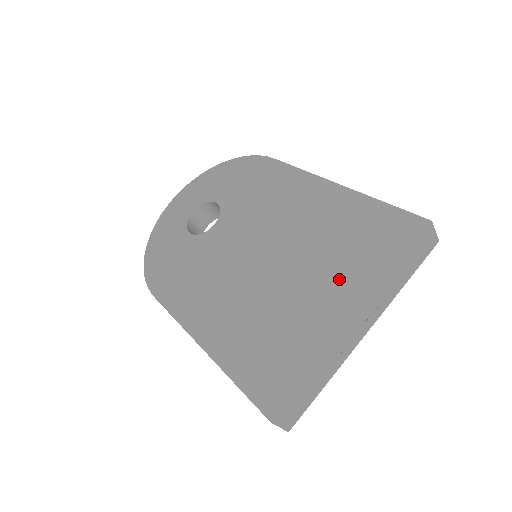
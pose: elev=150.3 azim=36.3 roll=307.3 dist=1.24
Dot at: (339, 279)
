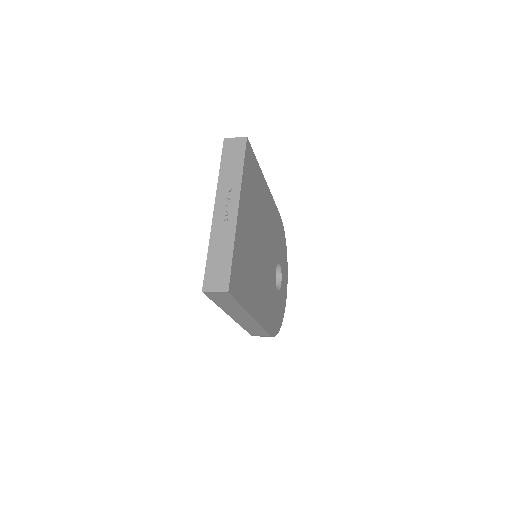
Dot at: occluded
